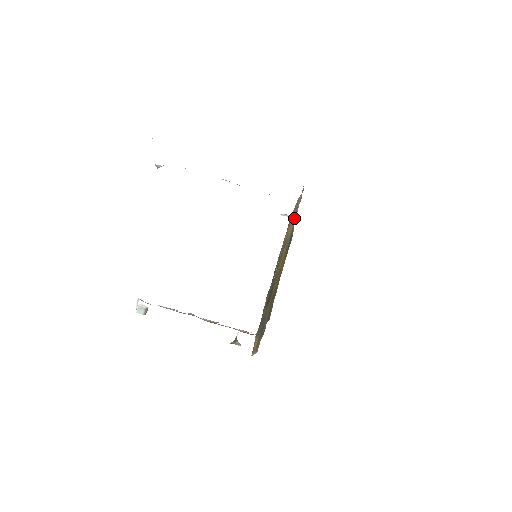
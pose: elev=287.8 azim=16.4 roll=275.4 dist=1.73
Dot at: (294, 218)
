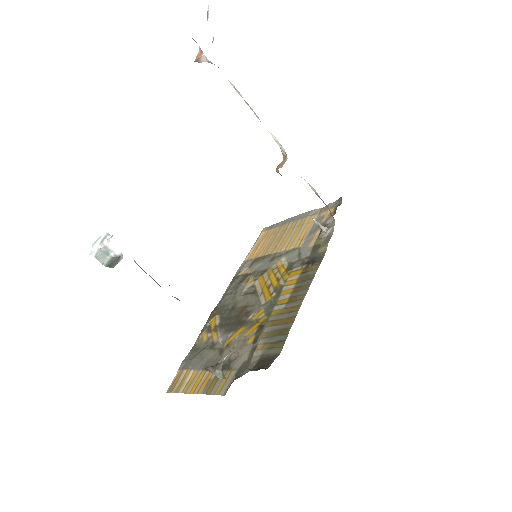
Dot at: (324, 232)
